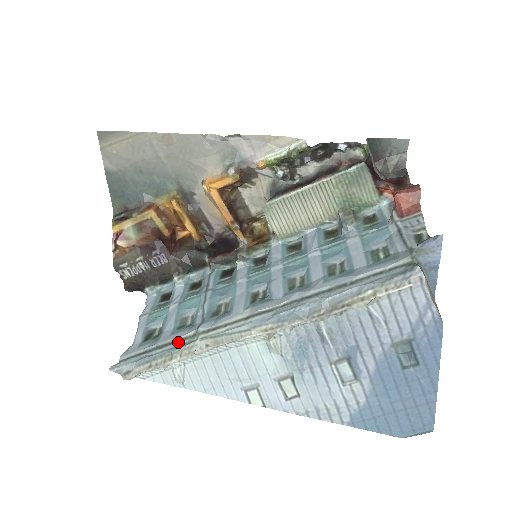
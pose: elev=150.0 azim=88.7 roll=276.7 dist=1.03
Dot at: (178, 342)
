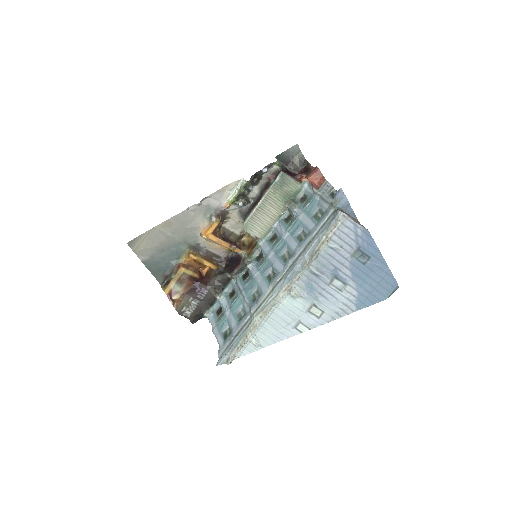
Dot at: (244, 326)
